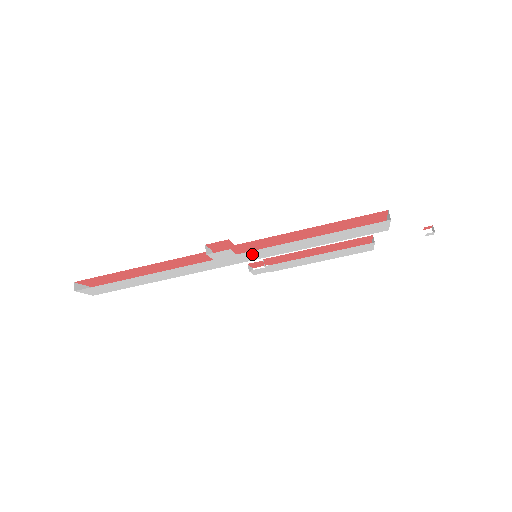
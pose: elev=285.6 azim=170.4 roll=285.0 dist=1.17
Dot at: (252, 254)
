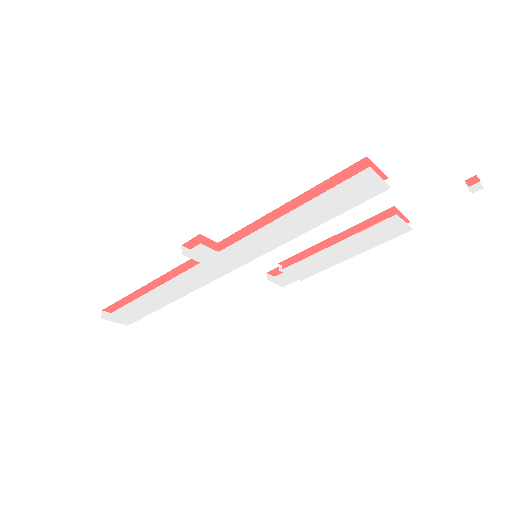
Dot at: (239, 250)
